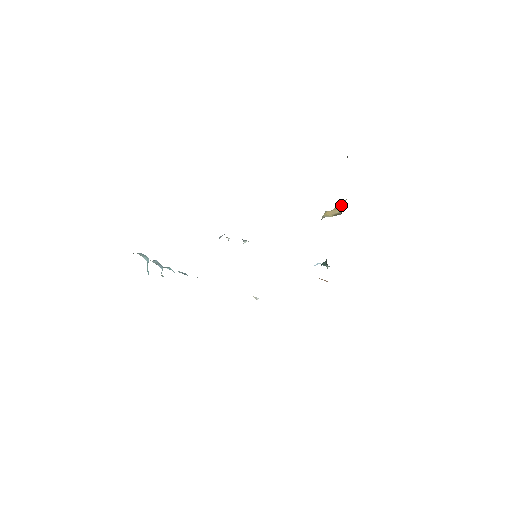
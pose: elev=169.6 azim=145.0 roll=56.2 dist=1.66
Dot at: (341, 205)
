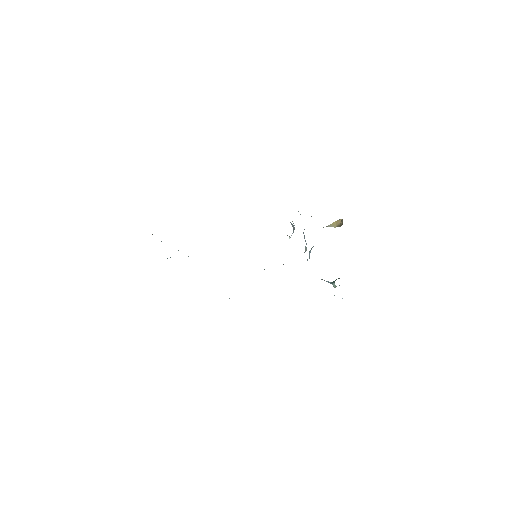
Dot at: occluded
